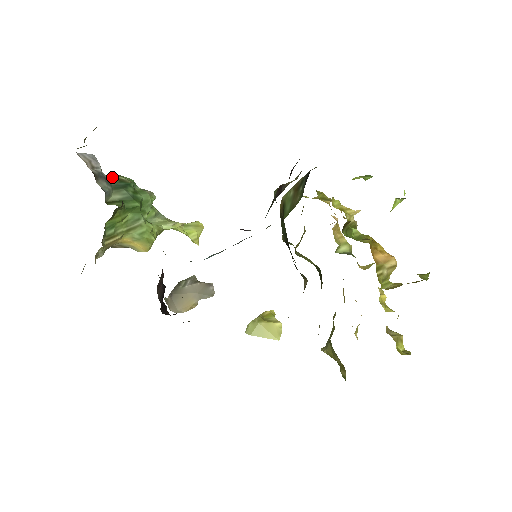
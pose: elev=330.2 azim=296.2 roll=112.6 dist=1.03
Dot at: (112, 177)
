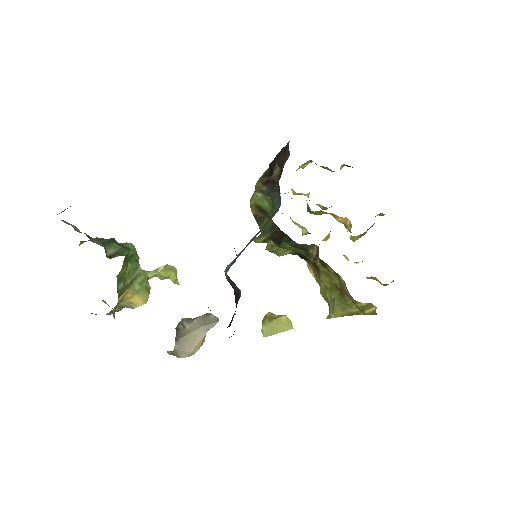
Dot at: (89, 240)
